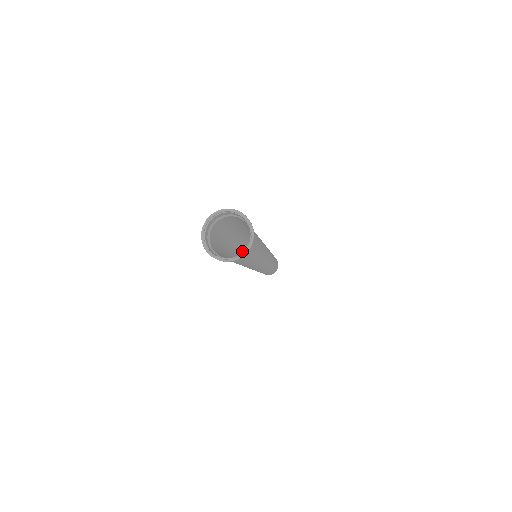
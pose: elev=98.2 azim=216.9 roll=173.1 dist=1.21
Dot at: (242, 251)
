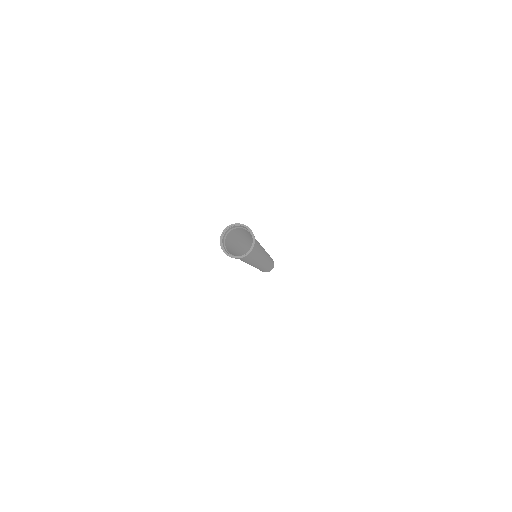
Dot at: (246, 250)
